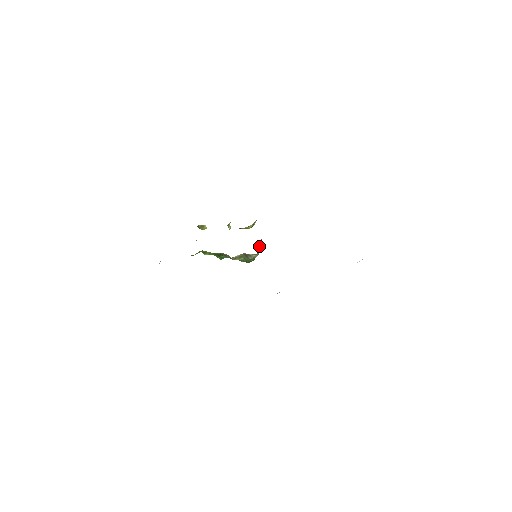
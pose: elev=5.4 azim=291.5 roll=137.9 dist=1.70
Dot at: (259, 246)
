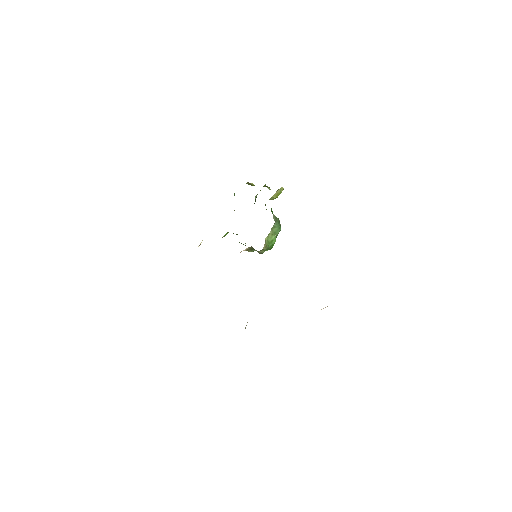
Dot at: (269, 235)
